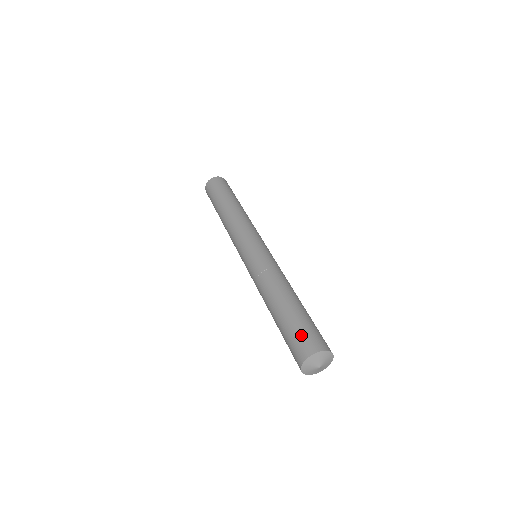
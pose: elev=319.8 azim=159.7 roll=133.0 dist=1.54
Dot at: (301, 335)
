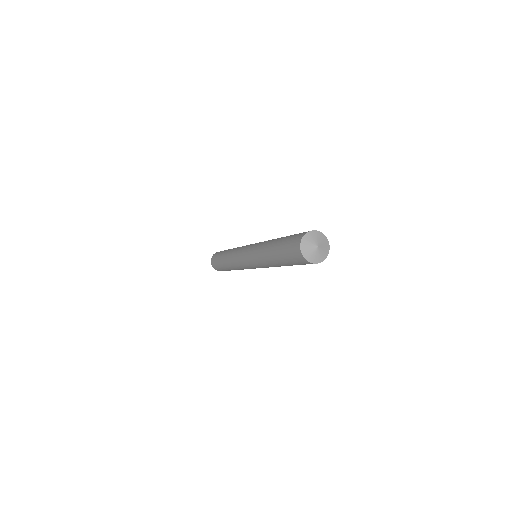
Dot at: occluded
